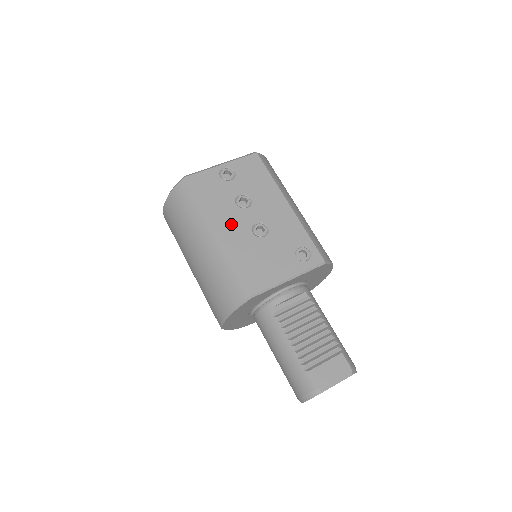
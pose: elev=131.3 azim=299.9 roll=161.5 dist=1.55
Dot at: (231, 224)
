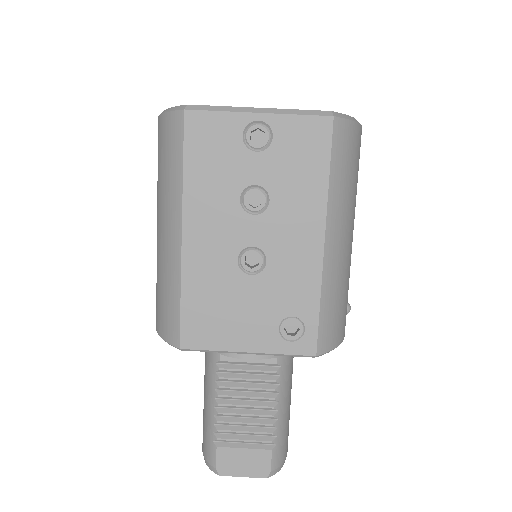
Dot at: (213, 230)
